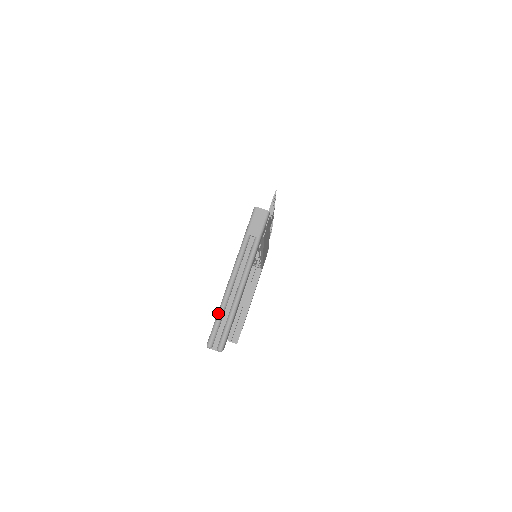
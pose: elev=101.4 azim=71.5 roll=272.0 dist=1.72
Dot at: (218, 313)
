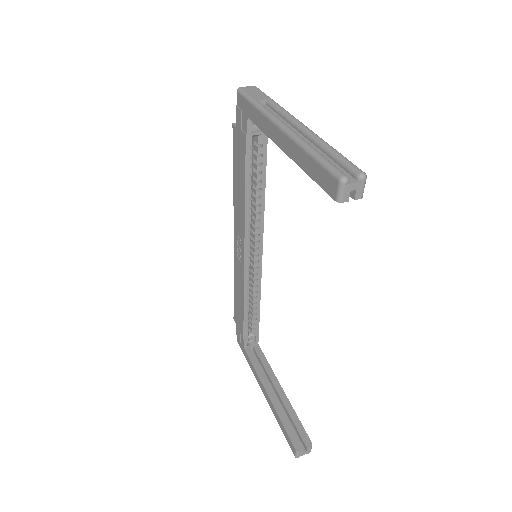
Dot at: (310, 151)
